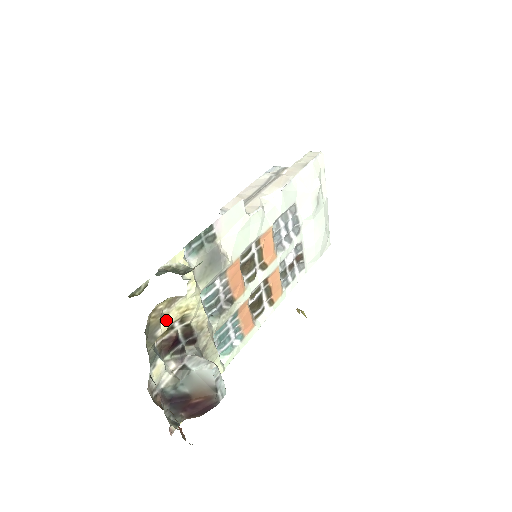
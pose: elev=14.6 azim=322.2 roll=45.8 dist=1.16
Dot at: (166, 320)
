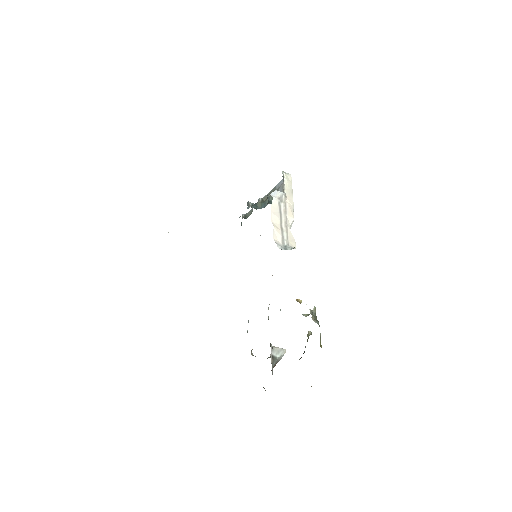
Dot at: occluded
